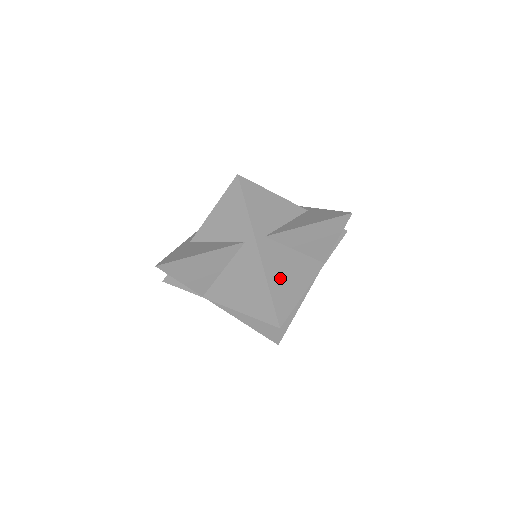
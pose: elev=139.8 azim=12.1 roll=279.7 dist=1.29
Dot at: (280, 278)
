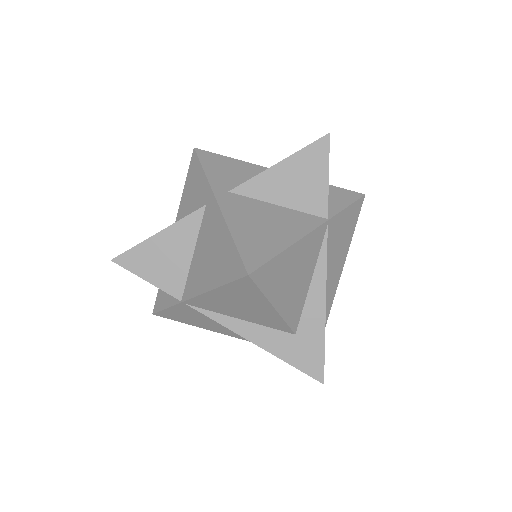
Dot at: (251, 227)
